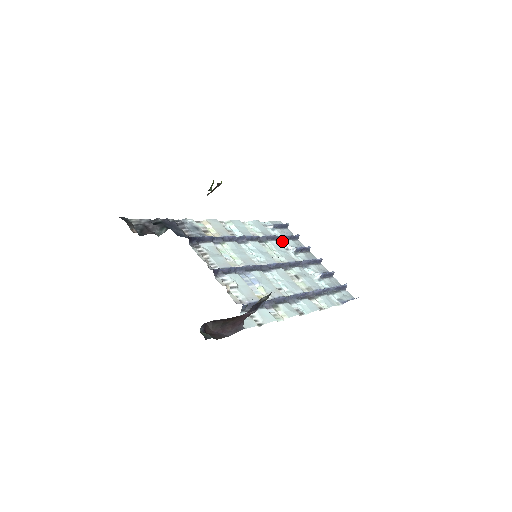
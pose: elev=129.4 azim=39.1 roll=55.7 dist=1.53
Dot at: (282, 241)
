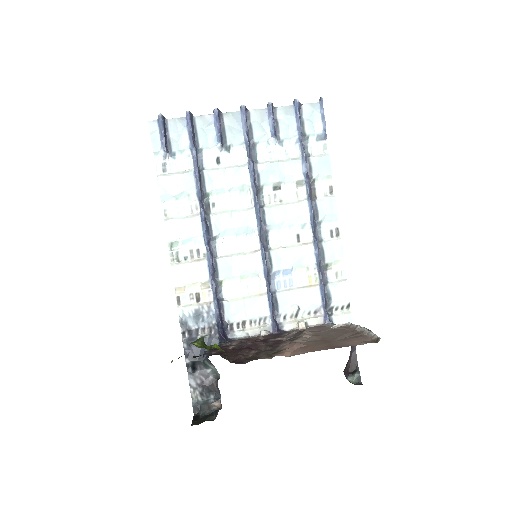
Dot at: (199, 156)
